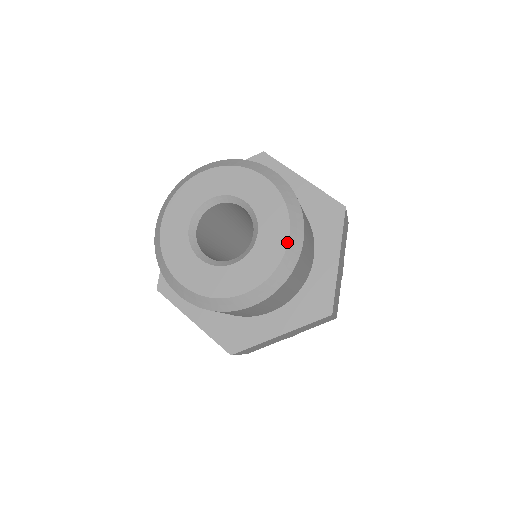
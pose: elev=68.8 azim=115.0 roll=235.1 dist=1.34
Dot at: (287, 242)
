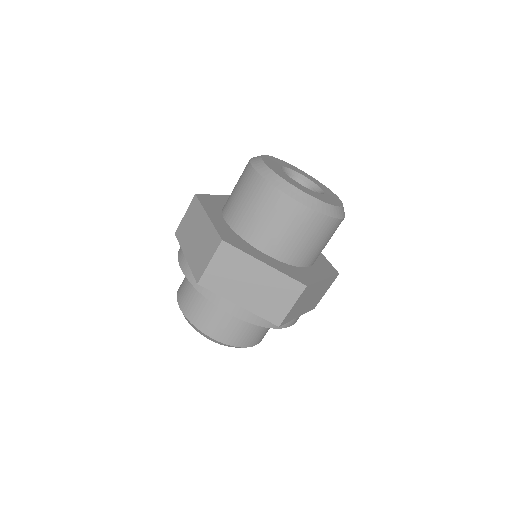
Dot at: (338, 206)
